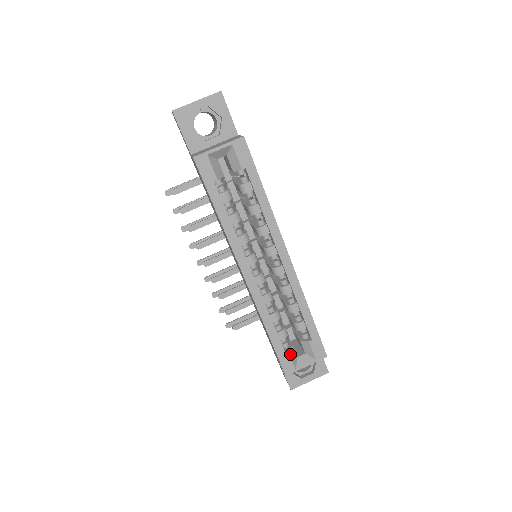
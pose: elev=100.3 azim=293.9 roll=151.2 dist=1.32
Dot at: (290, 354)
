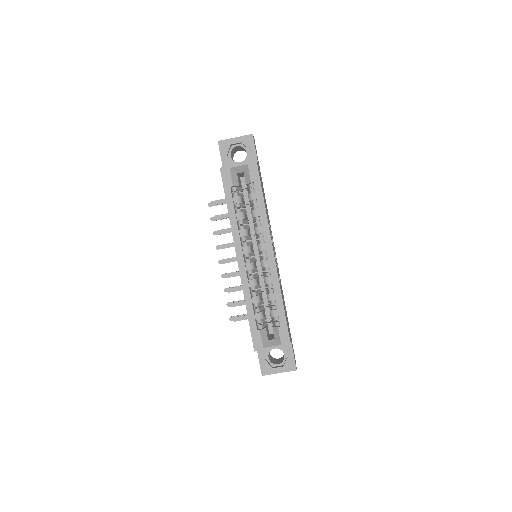
Dot at: (261, 334)
